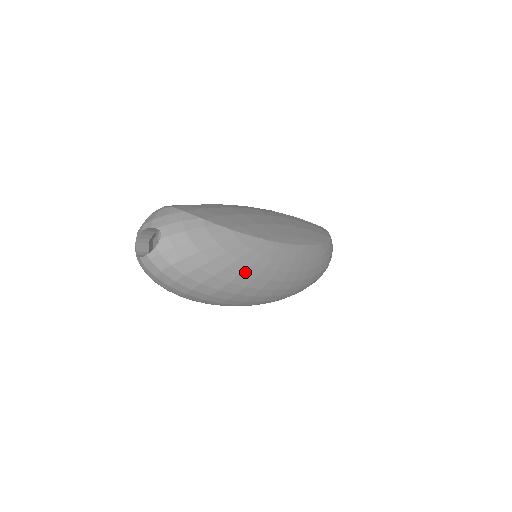
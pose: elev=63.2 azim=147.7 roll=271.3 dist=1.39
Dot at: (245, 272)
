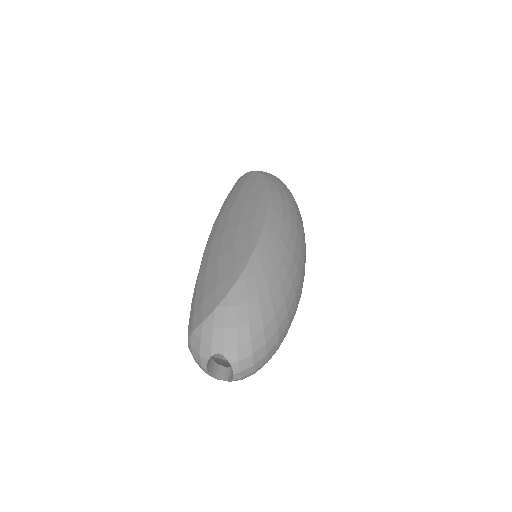
Dot at: (280, 282)
